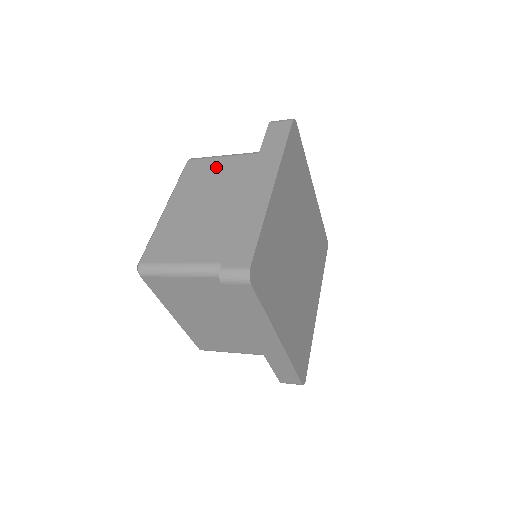
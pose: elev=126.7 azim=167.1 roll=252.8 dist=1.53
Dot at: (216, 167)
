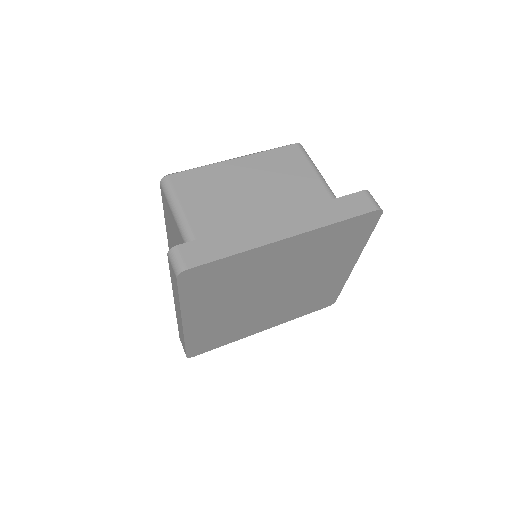
Dot at: (299, 172)
